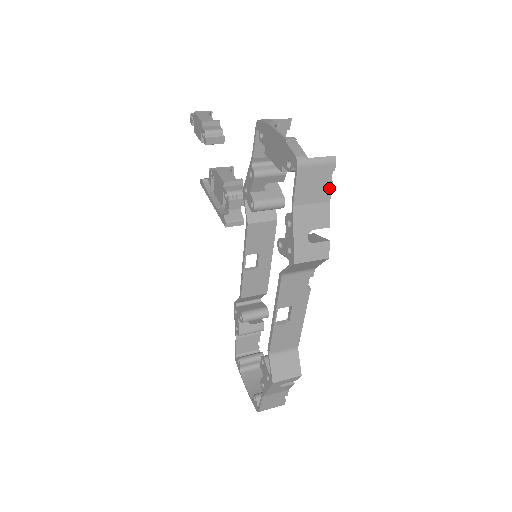
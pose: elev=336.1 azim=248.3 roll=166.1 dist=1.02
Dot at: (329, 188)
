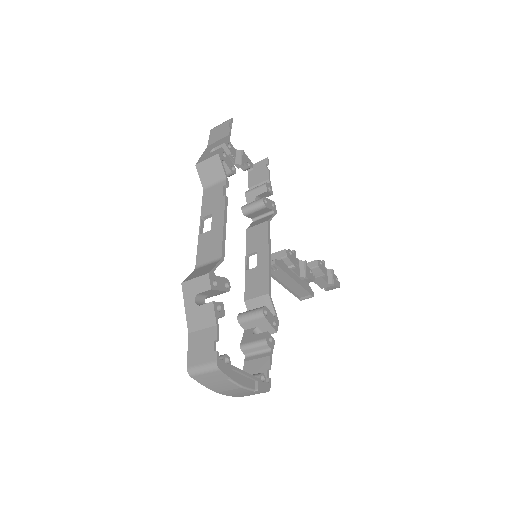
Dot at: (228, 130)
